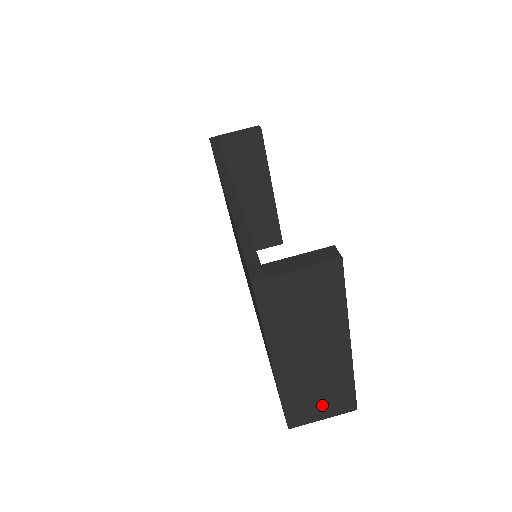
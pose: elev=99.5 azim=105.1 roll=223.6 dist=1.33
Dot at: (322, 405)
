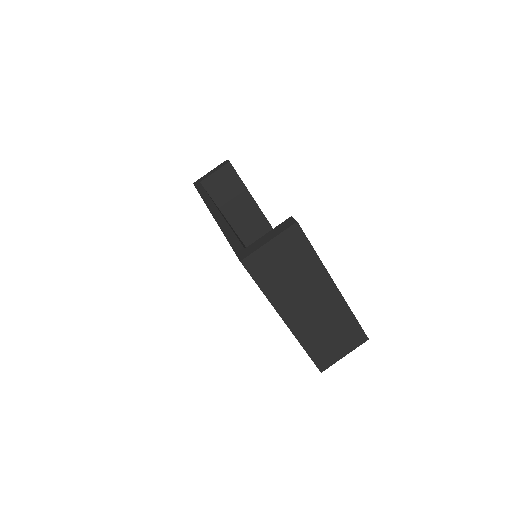
Dot at: (338, 344)
